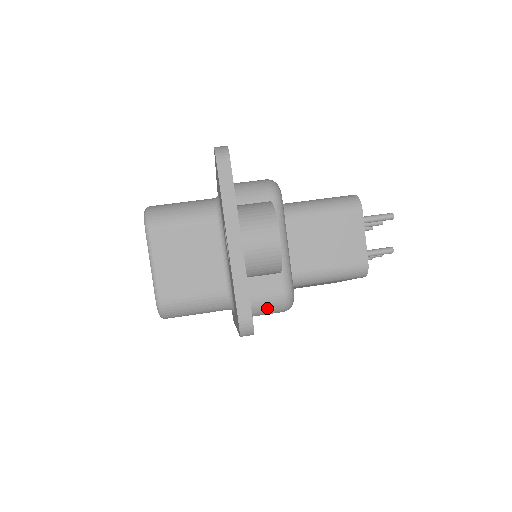
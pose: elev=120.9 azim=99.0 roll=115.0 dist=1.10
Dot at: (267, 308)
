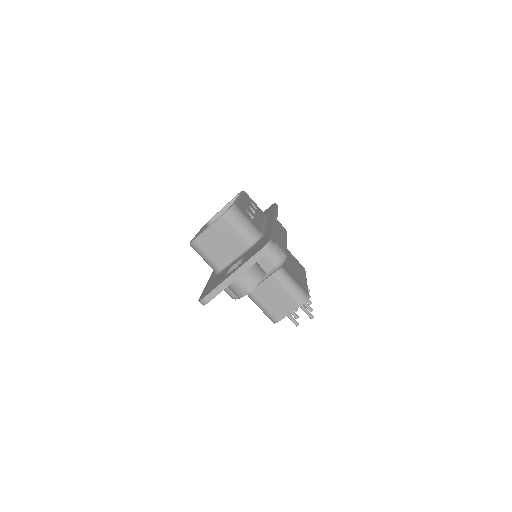
Dot at: (226, 290)
